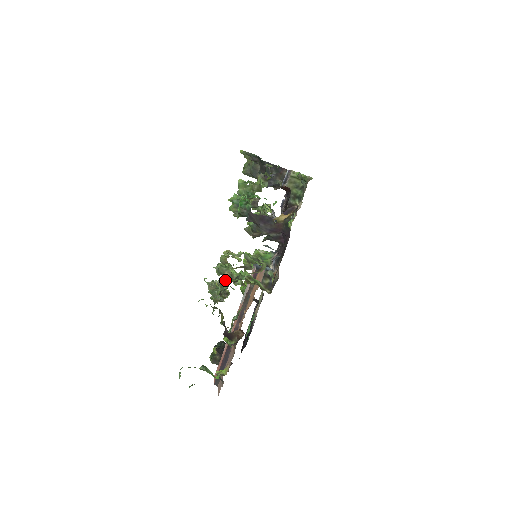
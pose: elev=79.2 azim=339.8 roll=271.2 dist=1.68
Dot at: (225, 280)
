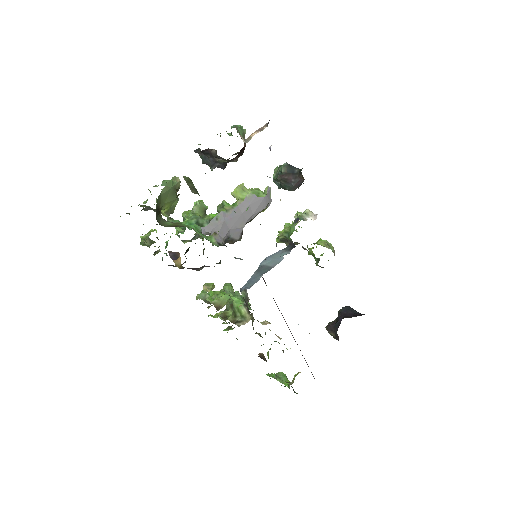
Dot at: (225, 309)
